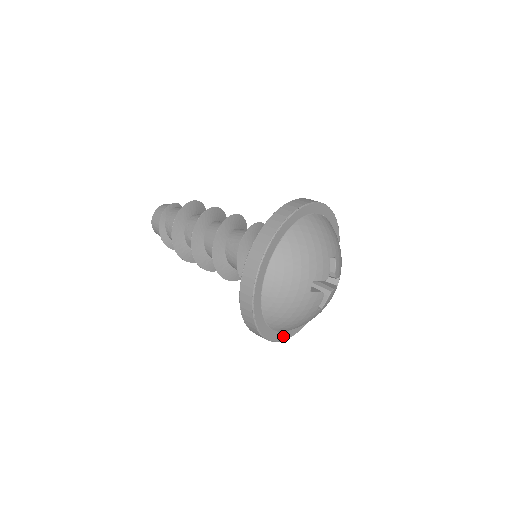
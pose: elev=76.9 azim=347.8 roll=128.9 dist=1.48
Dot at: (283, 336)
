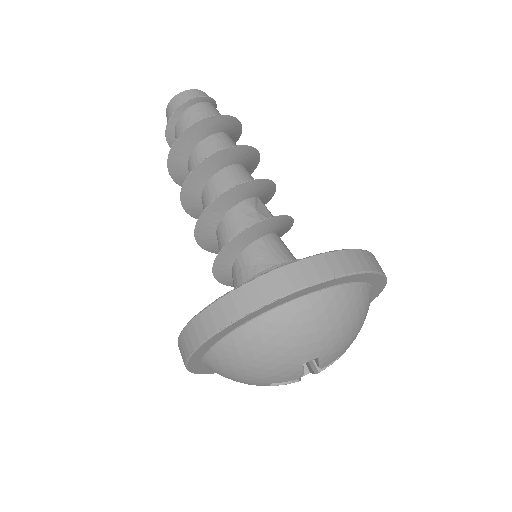
Dot at: occluded
